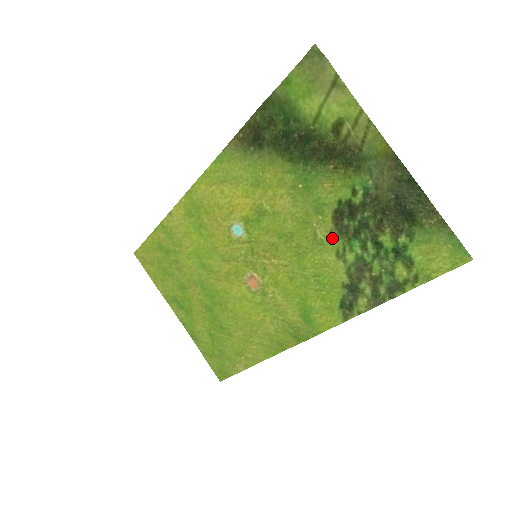
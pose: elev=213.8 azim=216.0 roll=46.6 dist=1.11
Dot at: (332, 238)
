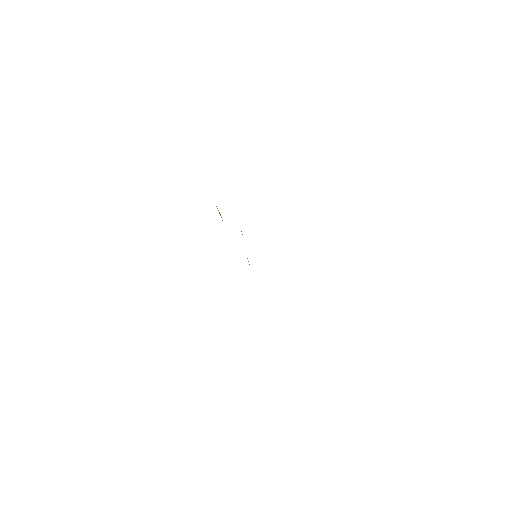
Dot at: (249, 264)
